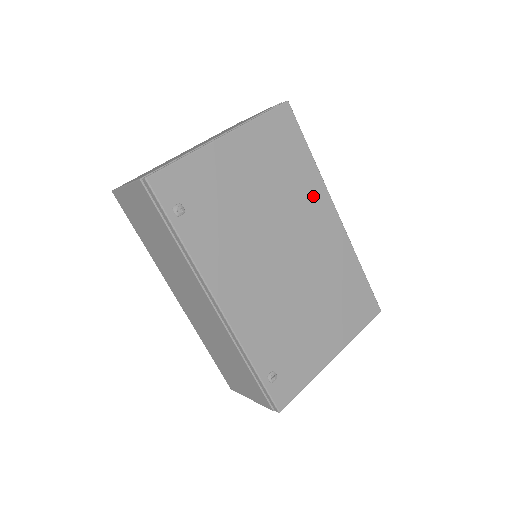
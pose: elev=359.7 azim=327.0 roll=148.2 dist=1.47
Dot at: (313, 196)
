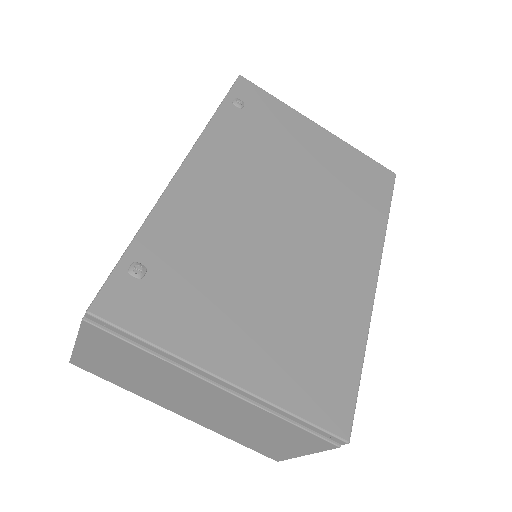
Dot at: (362, 235)
